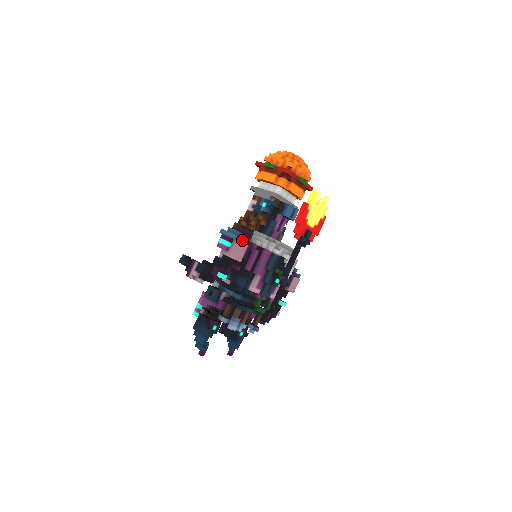
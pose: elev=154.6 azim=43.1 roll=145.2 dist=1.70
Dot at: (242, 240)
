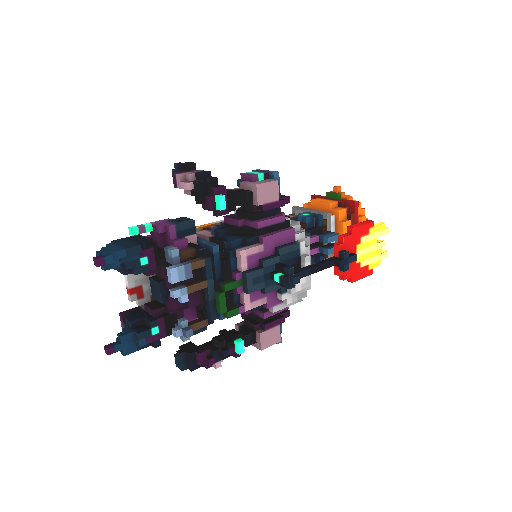
Dot at: occluded
